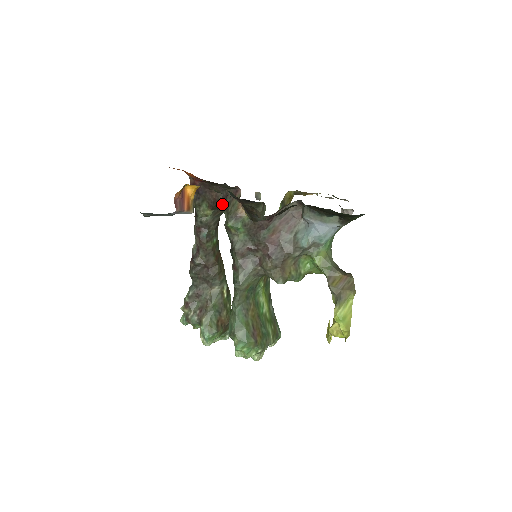
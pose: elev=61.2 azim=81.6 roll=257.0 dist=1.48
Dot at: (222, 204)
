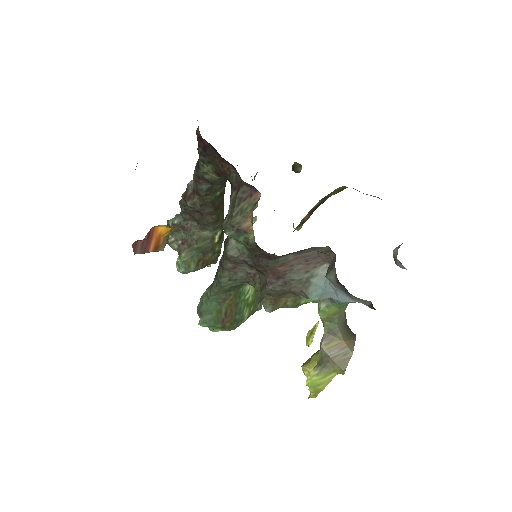
Dot at: (232, 186)
